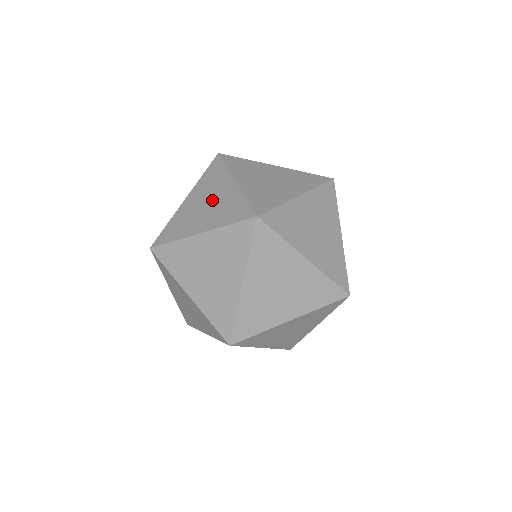
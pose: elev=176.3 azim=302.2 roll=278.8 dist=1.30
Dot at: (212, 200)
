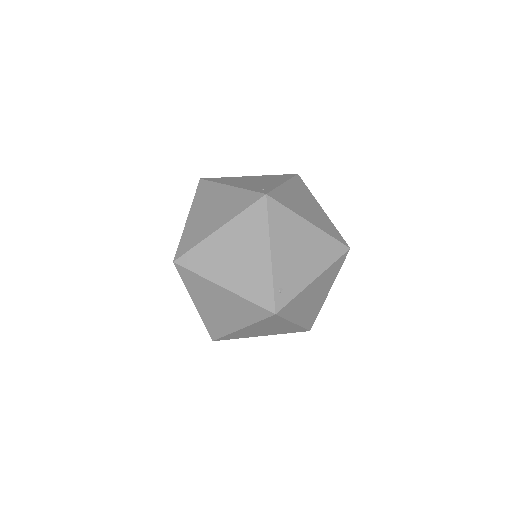
Dot at: occluded
